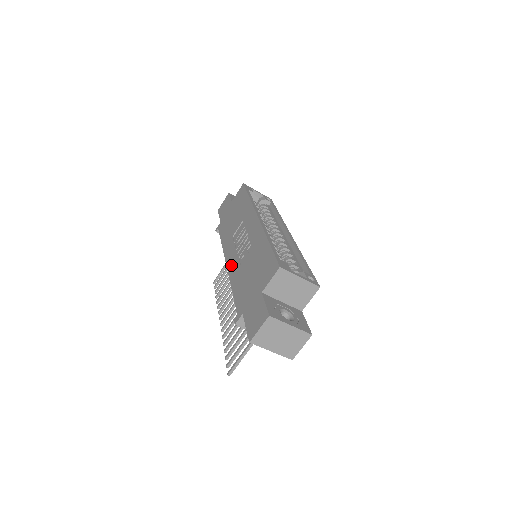
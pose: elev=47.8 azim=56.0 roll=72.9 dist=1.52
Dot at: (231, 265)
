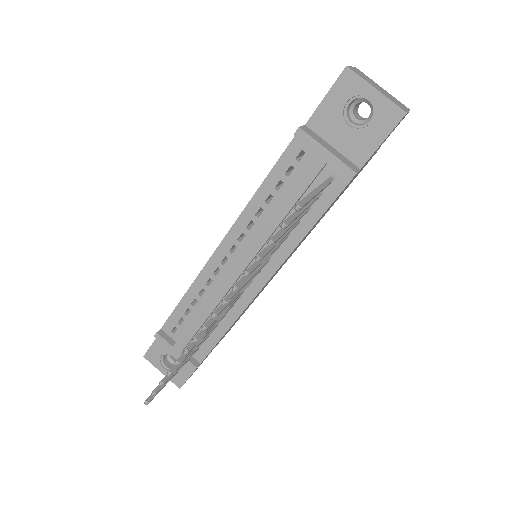
Dot at: occluded
